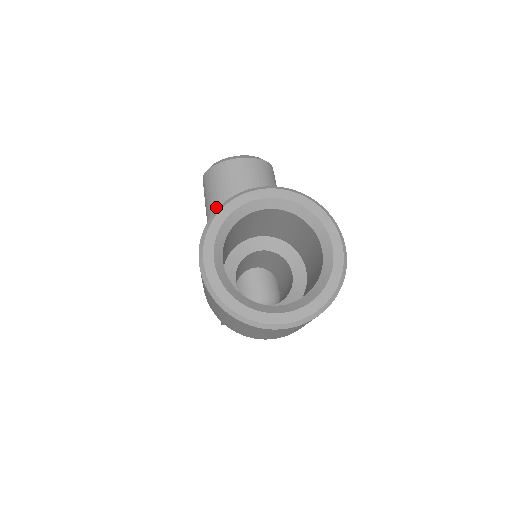
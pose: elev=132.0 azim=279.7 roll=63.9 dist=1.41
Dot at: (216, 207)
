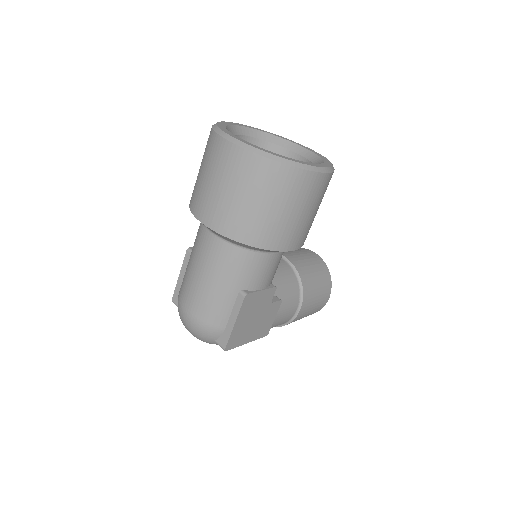
Dot at: occluded
